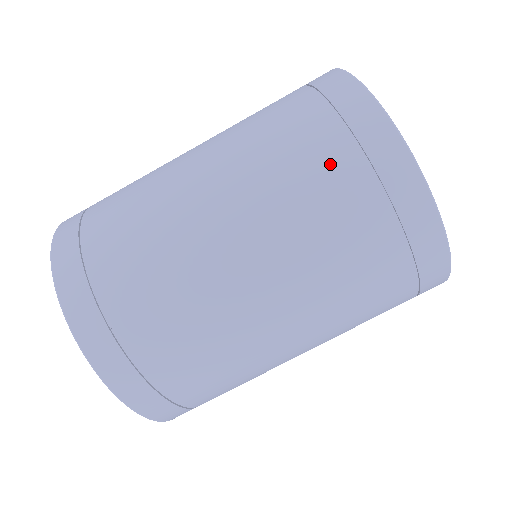
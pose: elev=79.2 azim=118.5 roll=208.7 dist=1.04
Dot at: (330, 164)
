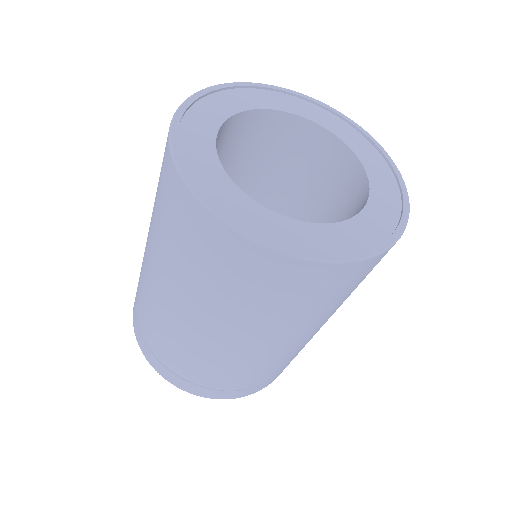
Dot at: (207, 266)
